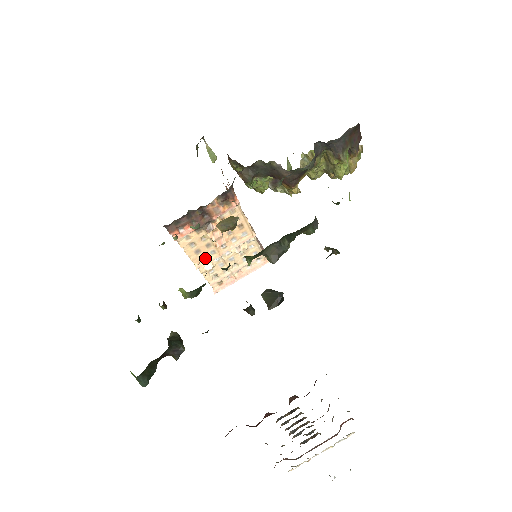
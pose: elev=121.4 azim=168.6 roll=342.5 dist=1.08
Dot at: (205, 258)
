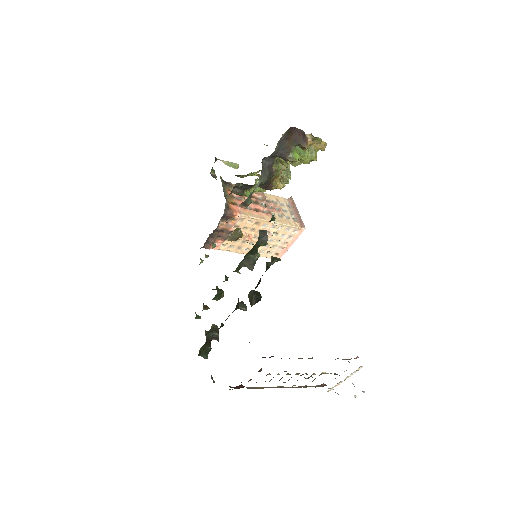
Dot at: (249, 248)
